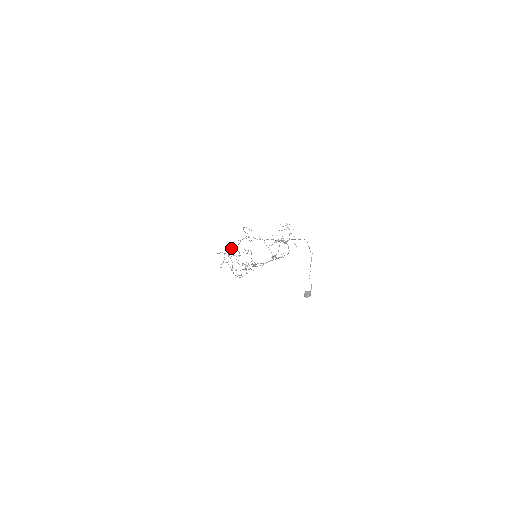
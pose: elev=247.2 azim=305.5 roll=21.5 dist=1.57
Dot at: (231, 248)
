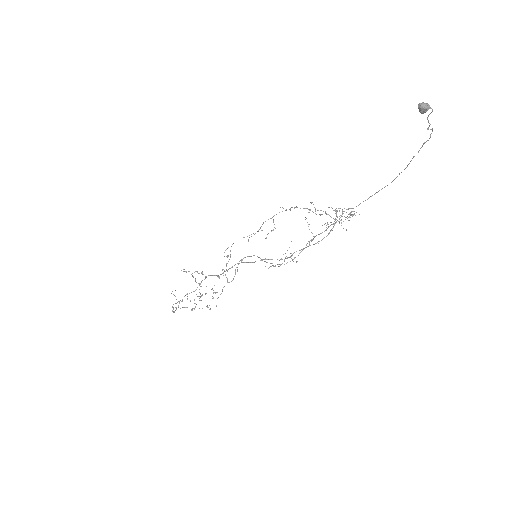
Dot at: occluded
